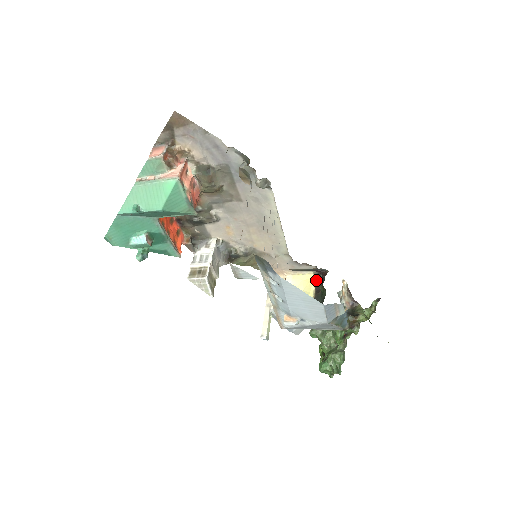
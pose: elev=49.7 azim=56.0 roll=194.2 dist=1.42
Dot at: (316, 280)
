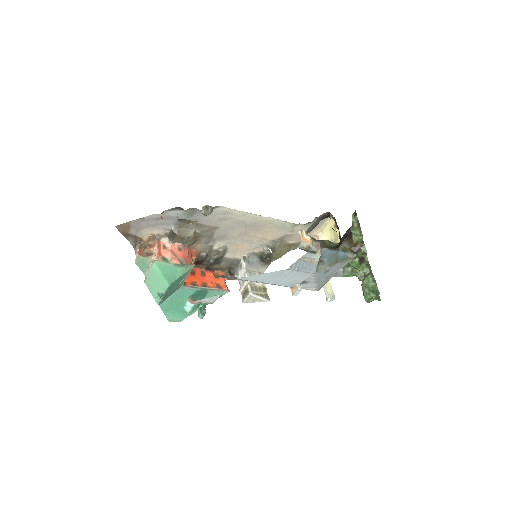
Dot at: (335, 222)
